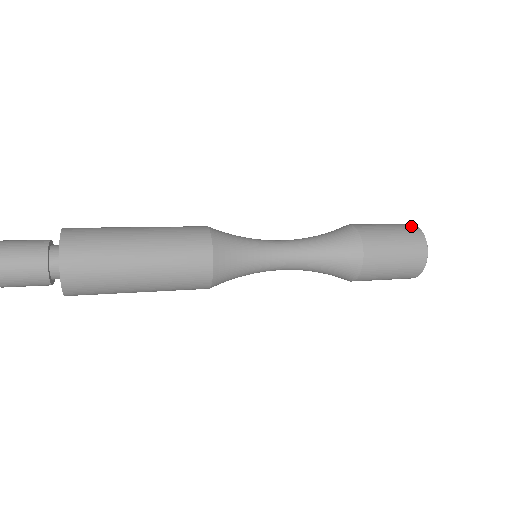
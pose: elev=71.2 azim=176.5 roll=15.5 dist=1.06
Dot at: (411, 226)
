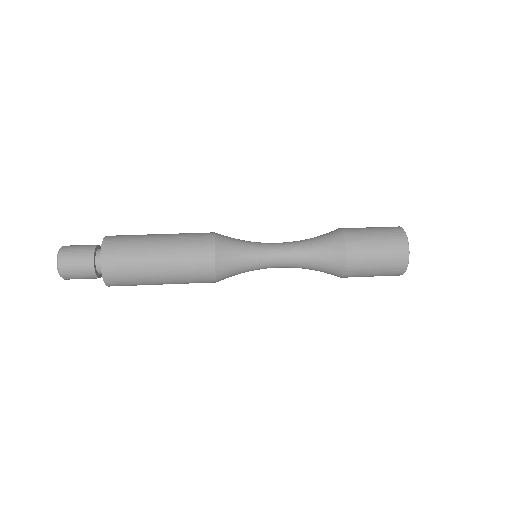
Dot at: occluded
